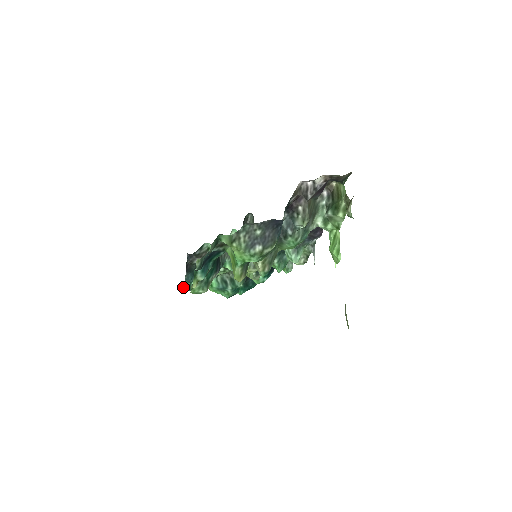
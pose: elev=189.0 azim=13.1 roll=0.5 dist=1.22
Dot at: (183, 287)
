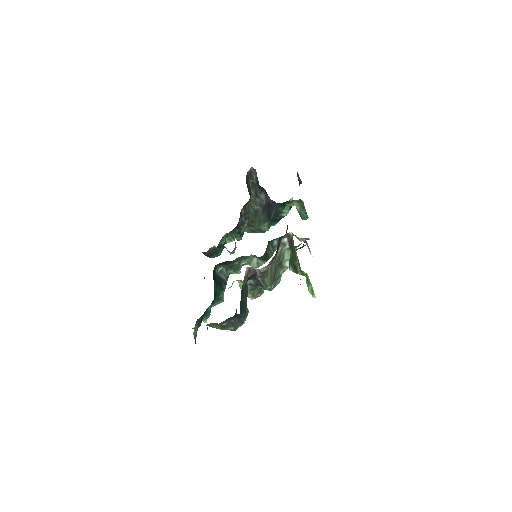
Dot at: occluded
